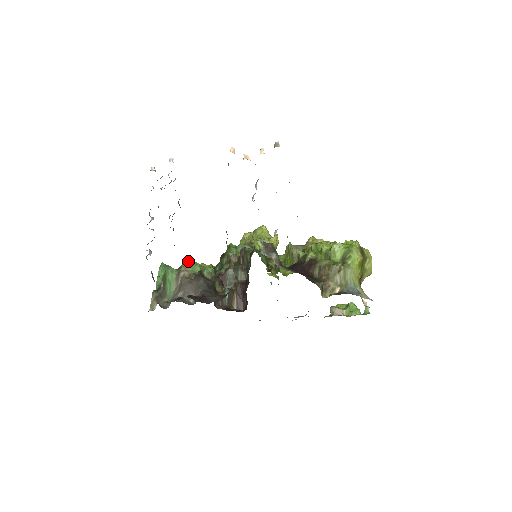
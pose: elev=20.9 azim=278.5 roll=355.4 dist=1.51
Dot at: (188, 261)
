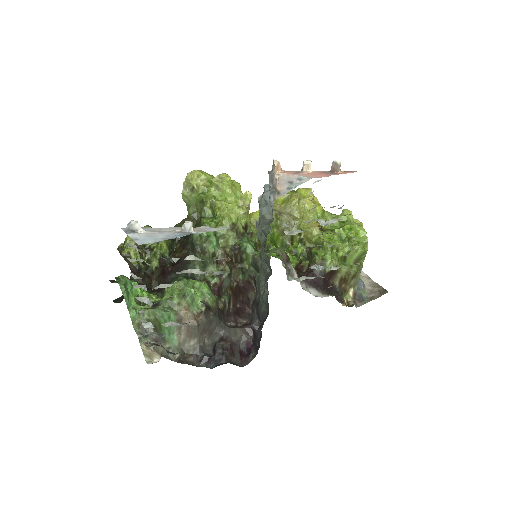
Dot at: (183, 295)
